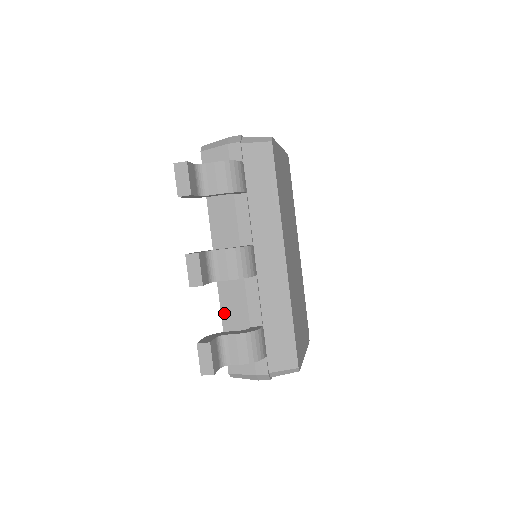
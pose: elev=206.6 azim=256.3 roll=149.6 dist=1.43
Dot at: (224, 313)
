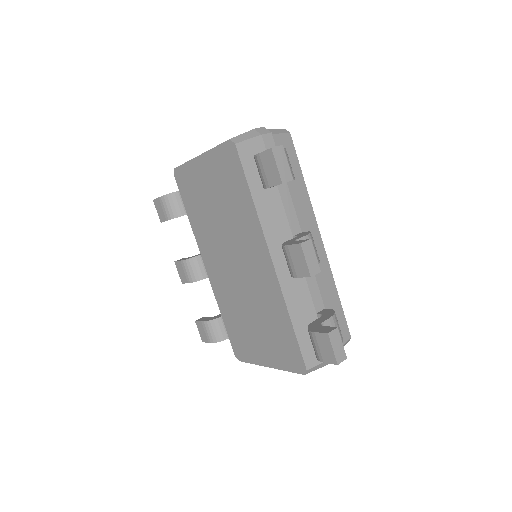
Dot at: (291, 309)
